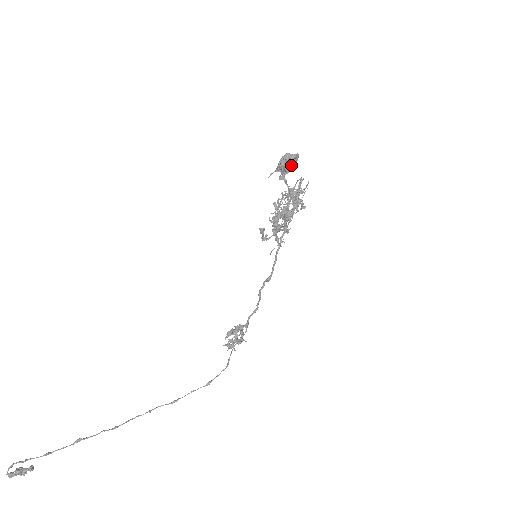
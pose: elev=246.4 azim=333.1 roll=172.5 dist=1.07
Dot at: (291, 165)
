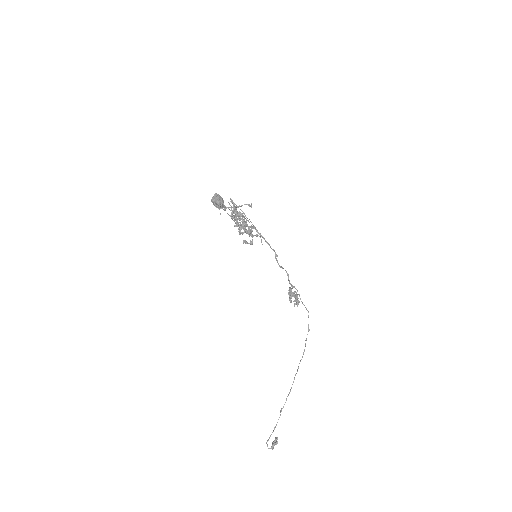
Dot at: (220, 200)
